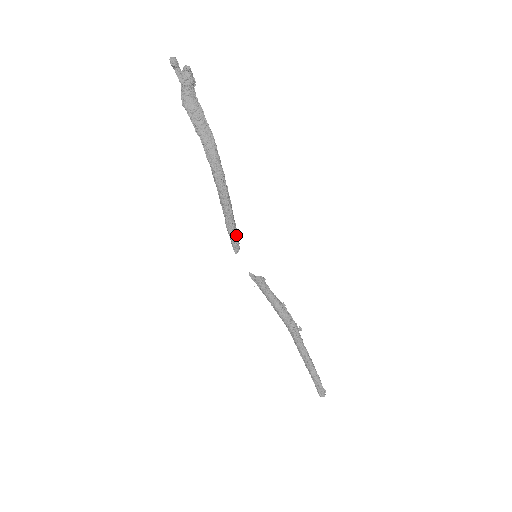
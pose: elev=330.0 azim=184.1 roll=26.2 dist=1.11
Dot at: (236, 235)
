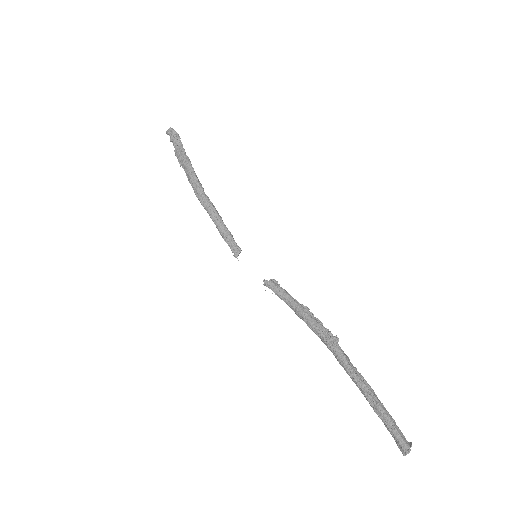
Dot at: (230, 239)
